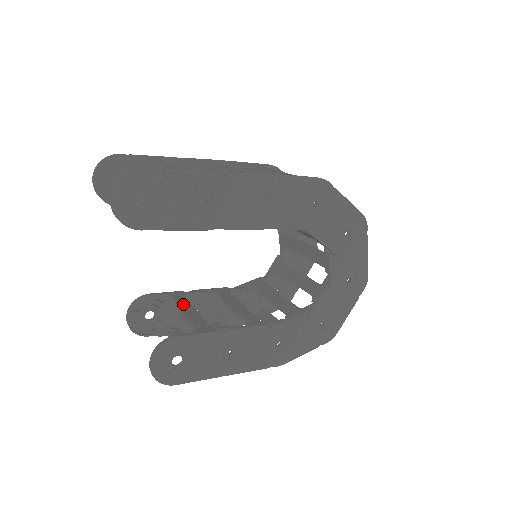
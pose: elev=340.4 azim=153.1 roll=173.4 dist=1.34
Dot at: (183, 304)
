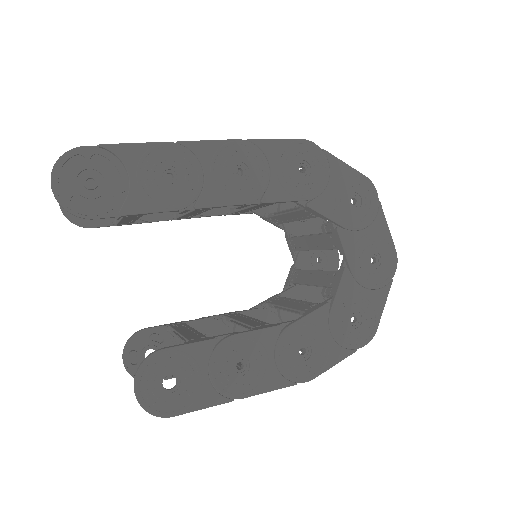
Dot at: (182, 328)
